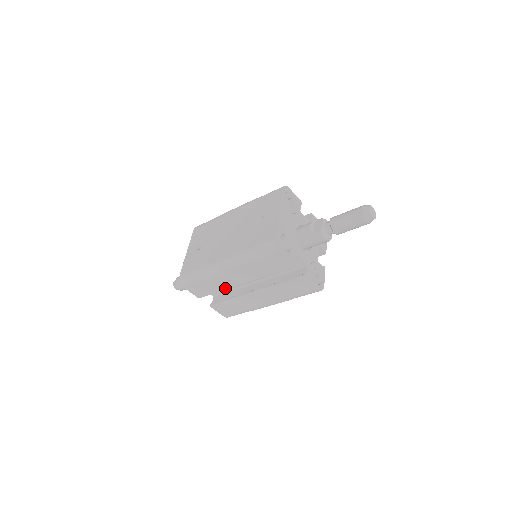
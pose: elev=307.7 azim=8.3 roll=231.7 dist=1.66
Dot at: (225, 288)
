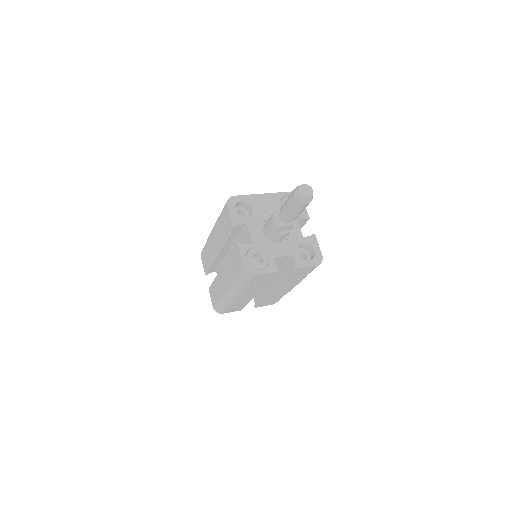
Dot at: (212, 259)
